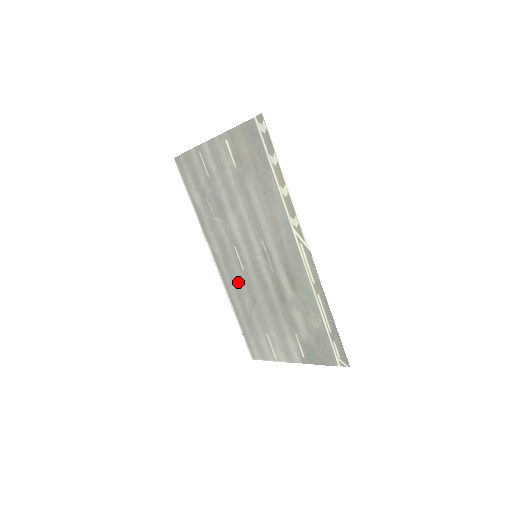
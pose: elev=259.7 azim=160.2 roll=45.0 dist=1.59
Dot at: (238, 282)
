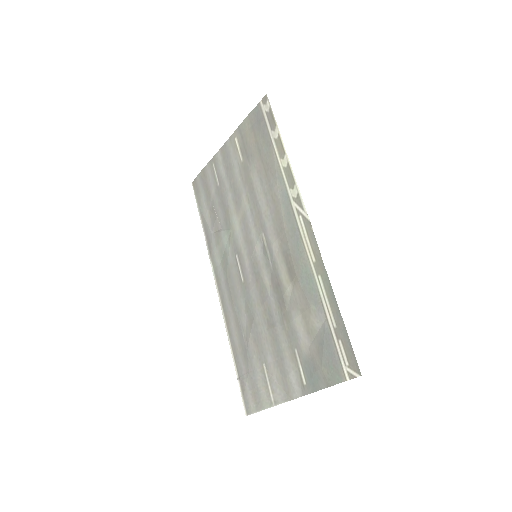
Dot at: (237, 301)
